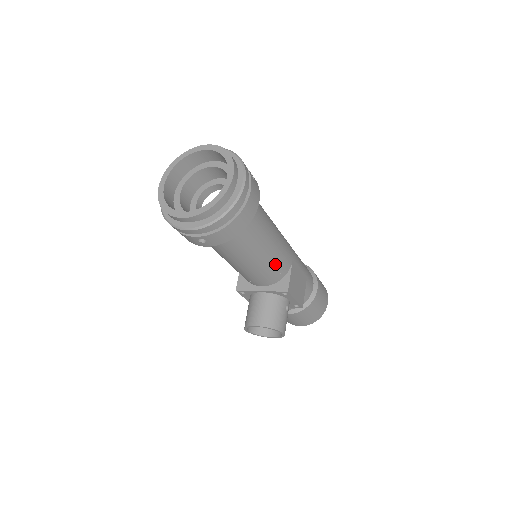
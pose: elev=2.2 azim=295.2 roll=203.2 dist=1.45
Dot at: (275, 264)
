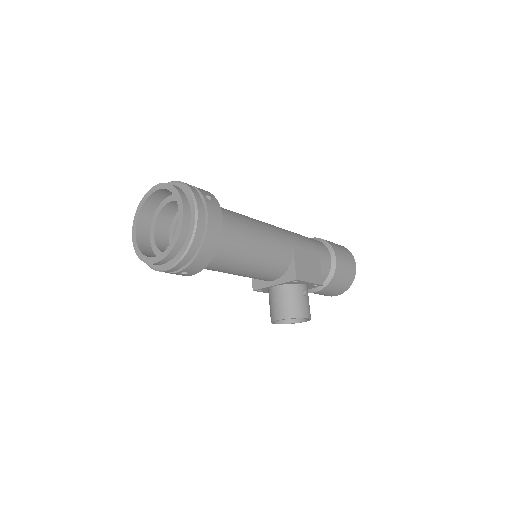
Dot at: (273, 260)
